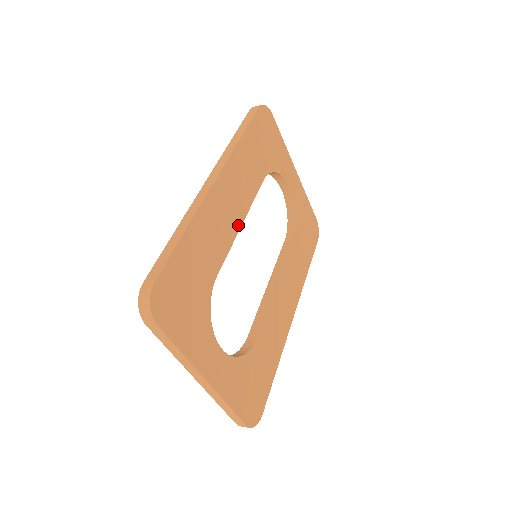
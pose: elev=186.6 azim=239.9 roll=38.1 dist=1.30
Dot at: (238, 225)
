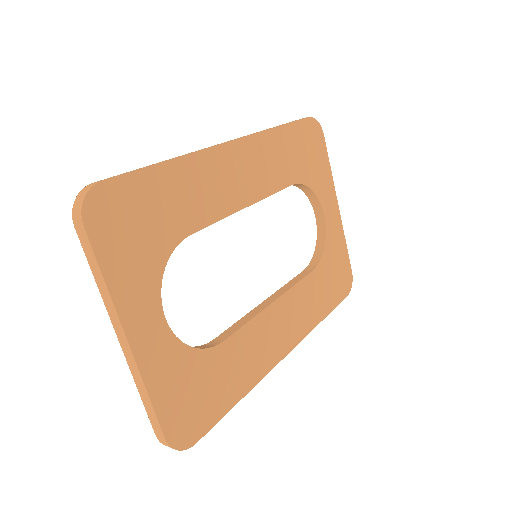
Dot at: (241, 204)
